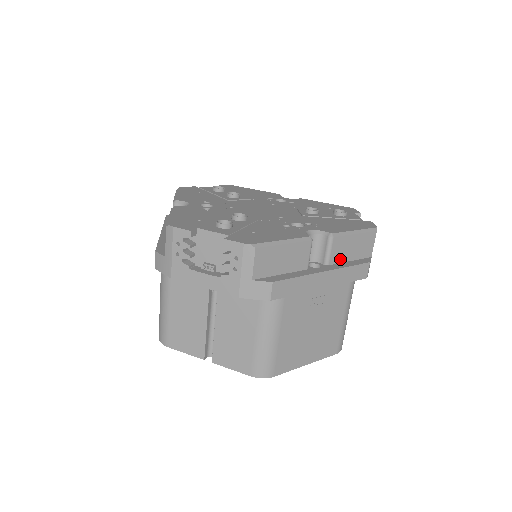
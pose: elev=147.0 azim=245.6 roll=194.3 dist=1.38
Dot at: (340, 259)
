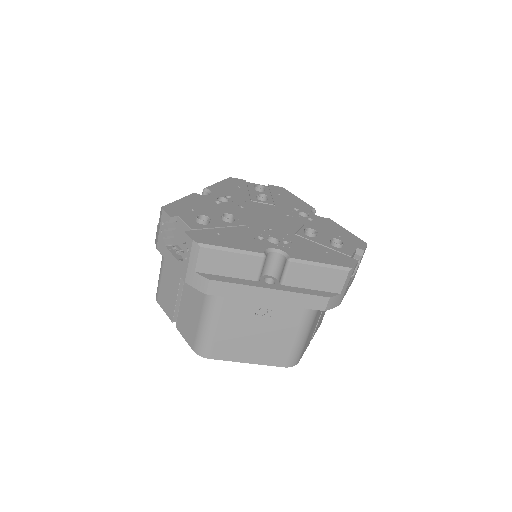
Dot at: (298, 284)
